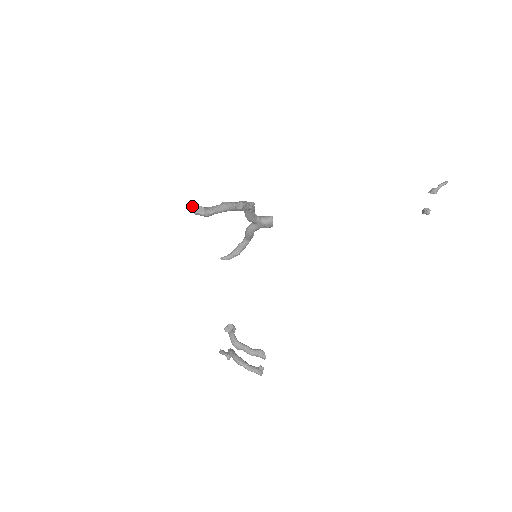
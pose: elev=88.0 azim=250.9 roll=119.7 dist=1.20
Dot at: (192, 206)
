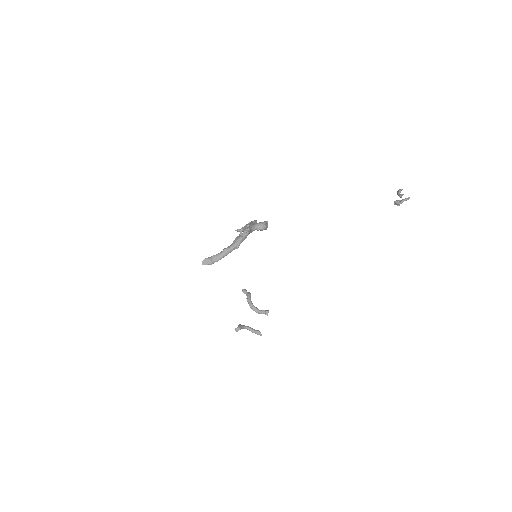
Dot at: (203, 260)
